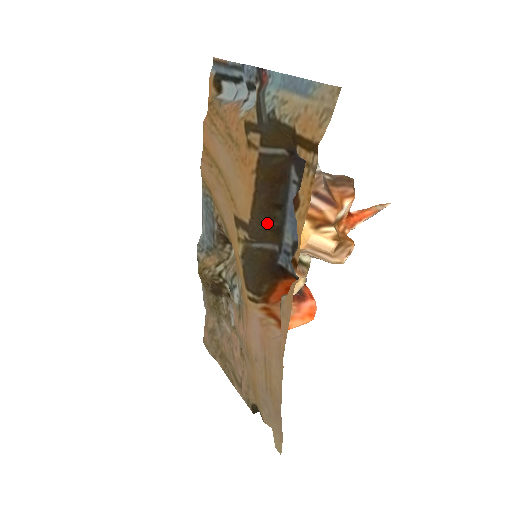
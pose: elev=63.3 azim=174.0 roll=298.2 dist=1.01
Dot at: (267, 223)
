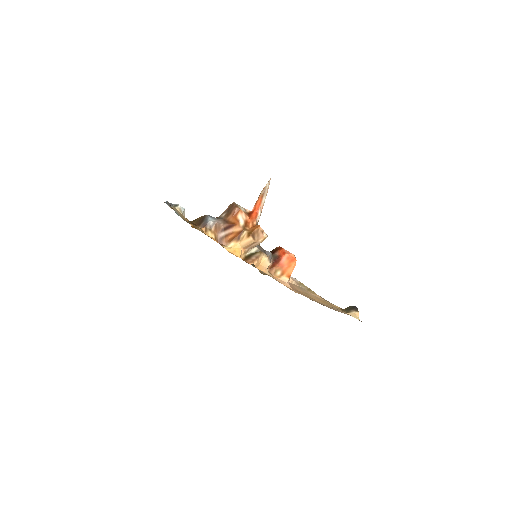
Dot at: occluded
